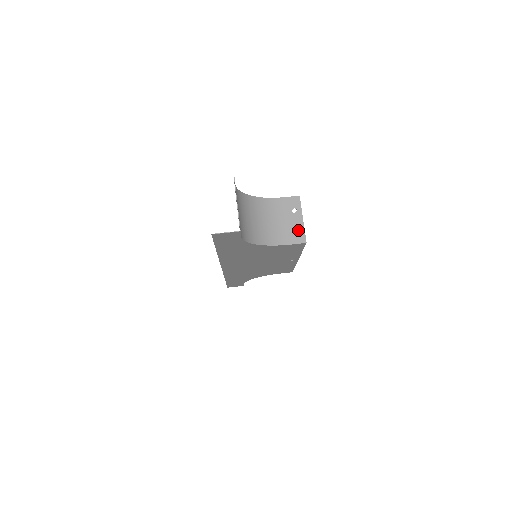
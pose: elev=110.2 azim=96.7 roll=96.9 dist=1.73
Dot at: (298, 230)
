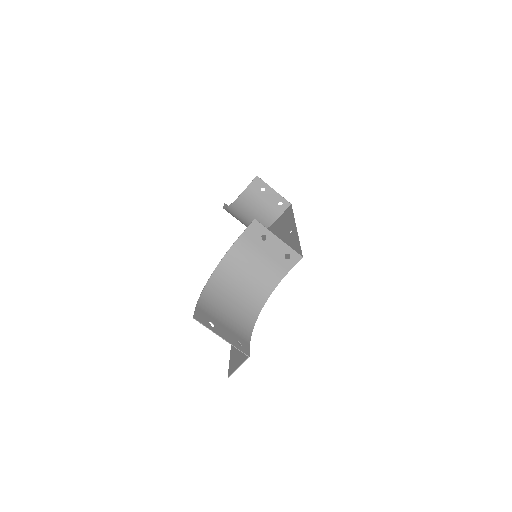
Dot at: (284, 253)
